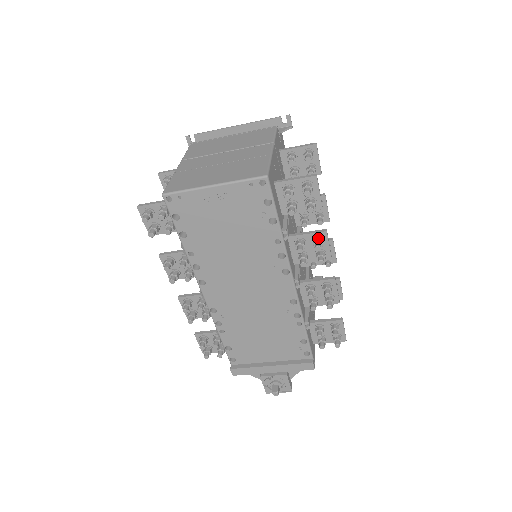
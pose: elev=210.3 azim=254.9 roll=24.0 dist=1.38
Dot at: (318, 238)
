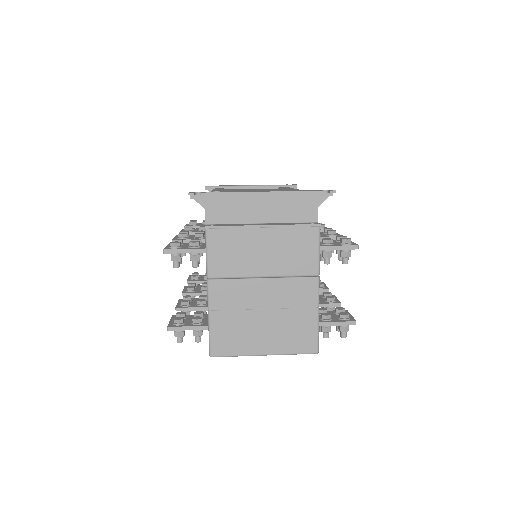
Dot at: (332, 309)
